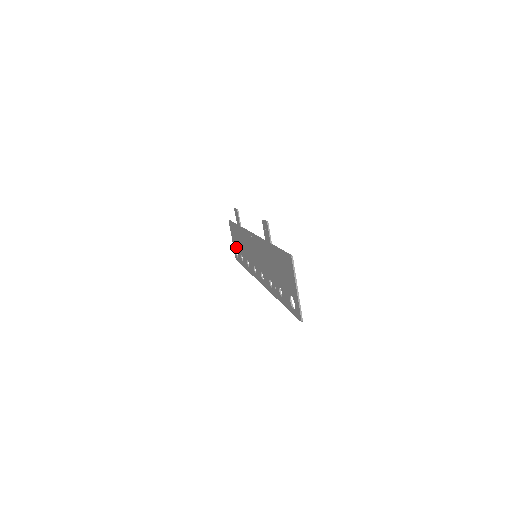
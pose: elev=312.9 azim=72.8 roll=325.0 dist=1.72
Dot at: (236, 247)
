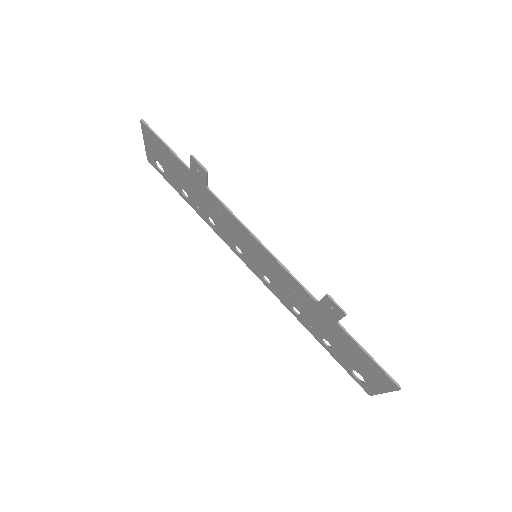
Dot at: (162, 164)
